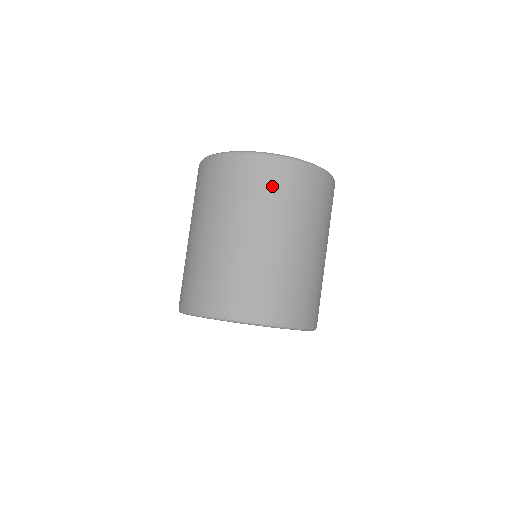
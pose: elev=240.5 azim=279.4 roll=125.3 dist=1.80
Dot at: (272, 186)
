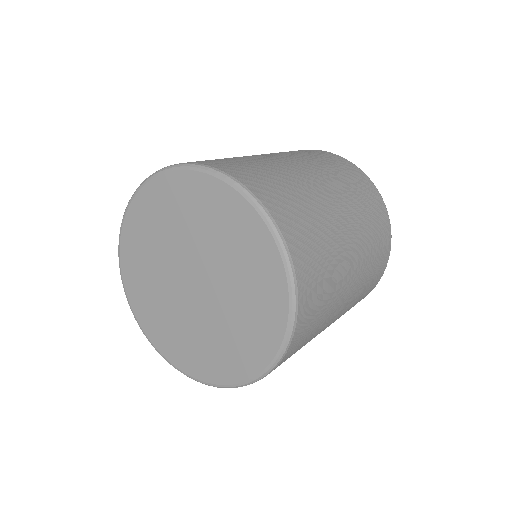
Dot at: (359, 187)
